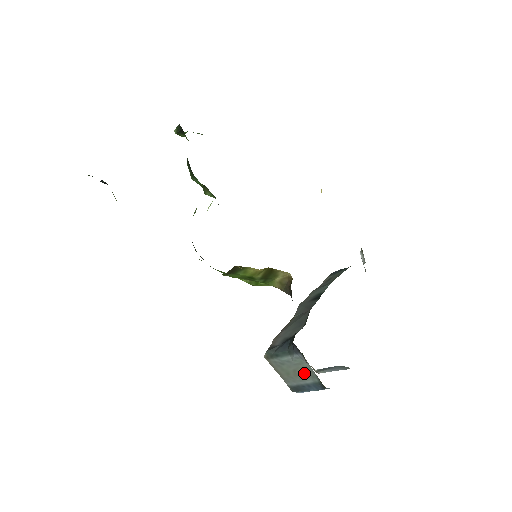
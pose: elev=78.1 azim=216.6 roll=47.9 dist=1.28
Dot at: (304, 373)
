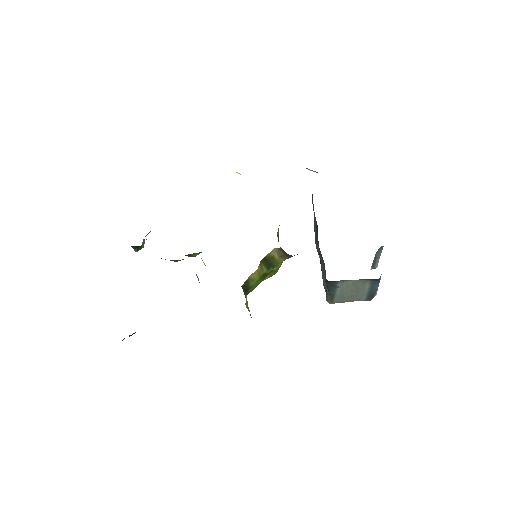
Dot at: (358, 286)
